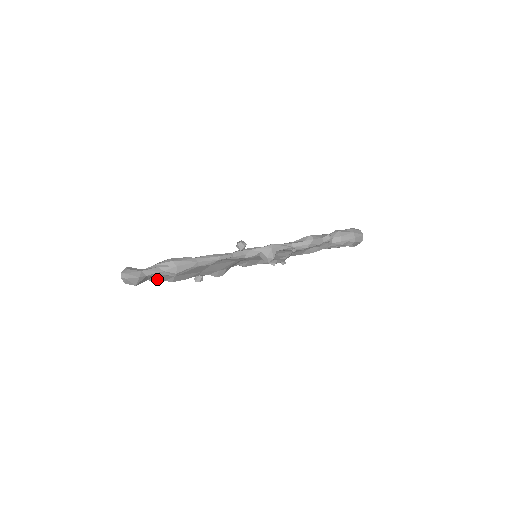
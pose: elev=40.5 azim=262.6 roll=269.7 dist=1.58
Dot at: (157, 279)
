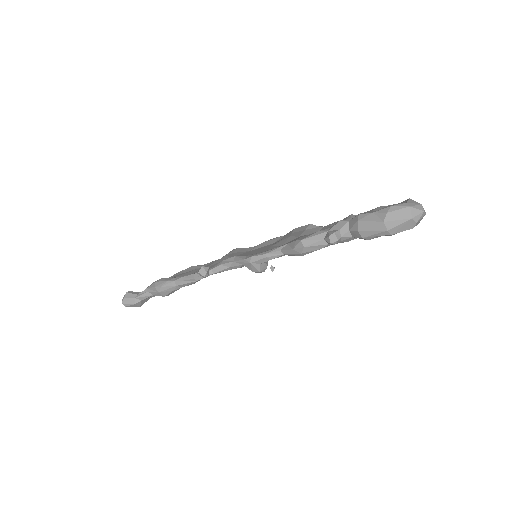
Dot at: occluded
